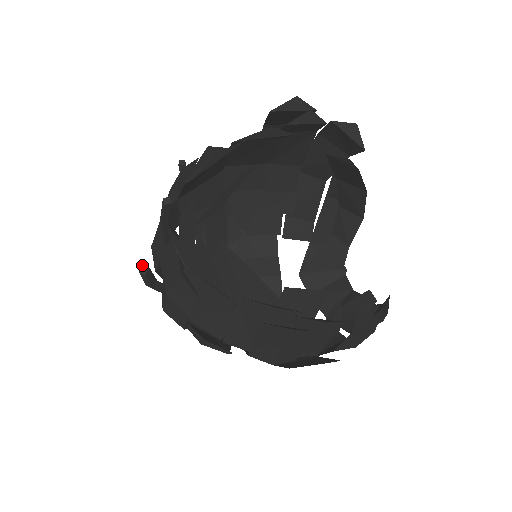
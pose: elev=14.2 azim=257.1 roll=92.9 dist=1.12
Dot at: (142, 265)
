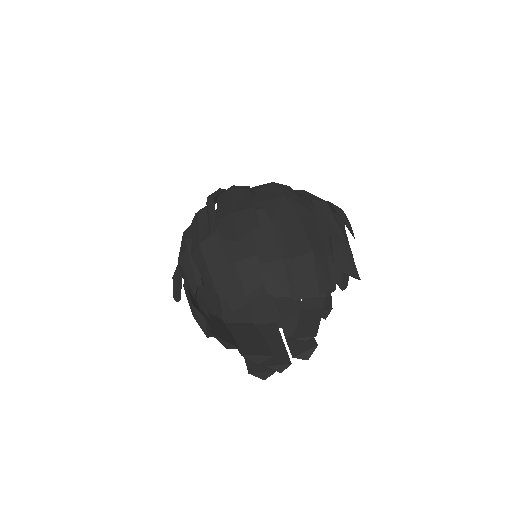
Dot at: (176, 298)
